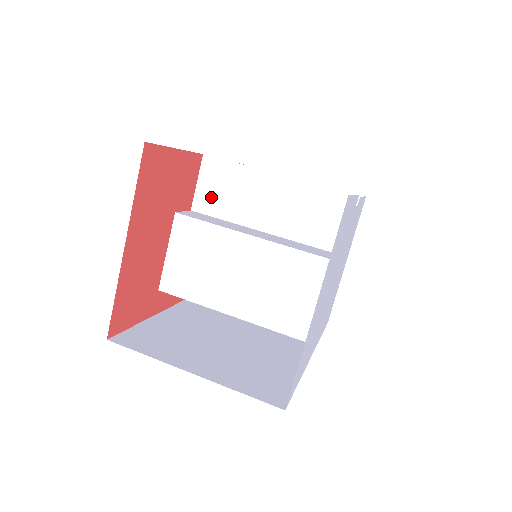
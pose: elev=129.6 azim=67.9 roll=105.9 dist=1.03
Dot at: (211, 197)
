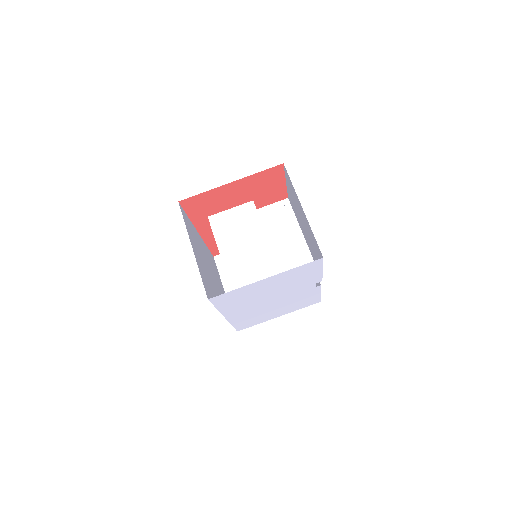
Dot at: (270, 215)
